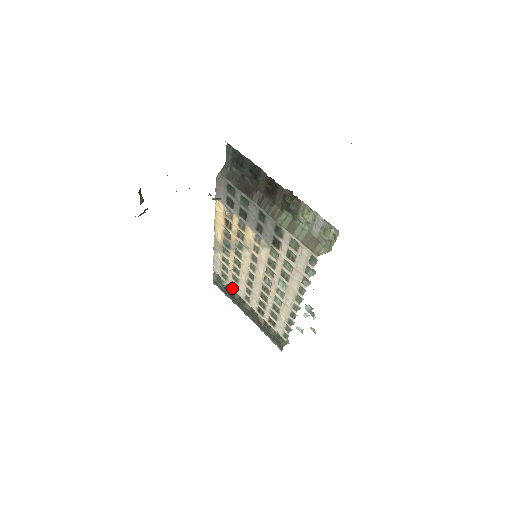
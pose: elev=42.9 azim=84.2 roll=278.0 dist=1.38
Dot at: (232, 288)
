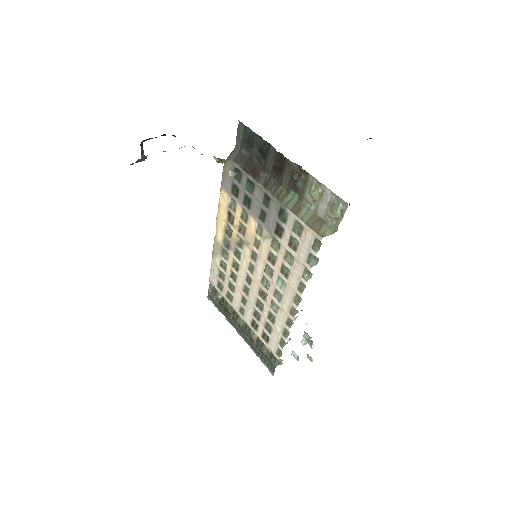
Dot at: (227, 300)
